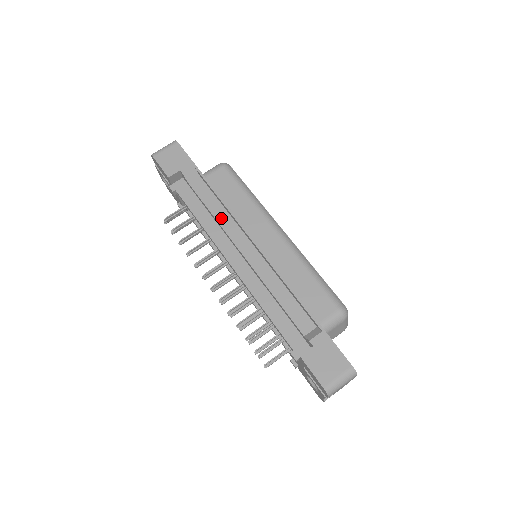
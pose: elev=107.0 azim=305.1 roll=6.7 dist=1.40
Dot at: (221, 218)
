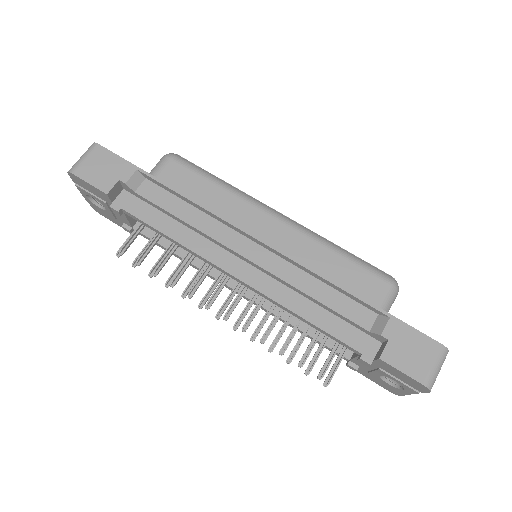
Dot at: (201, 224)
